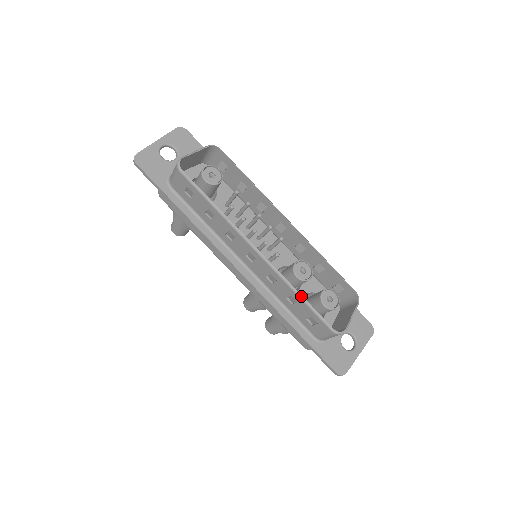
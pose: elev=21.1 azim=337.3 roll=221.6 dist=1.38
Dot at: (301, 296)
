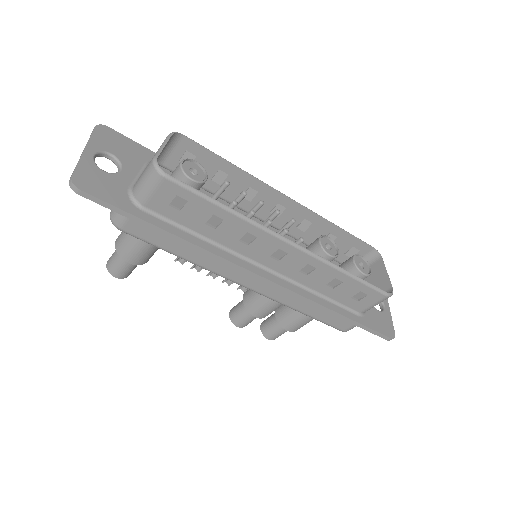
Dot at: (349, 273)
